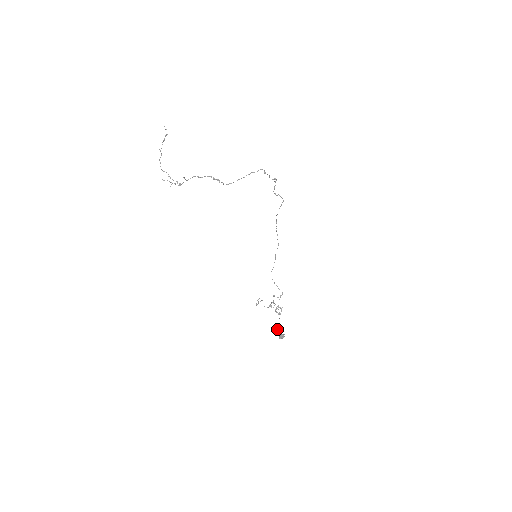
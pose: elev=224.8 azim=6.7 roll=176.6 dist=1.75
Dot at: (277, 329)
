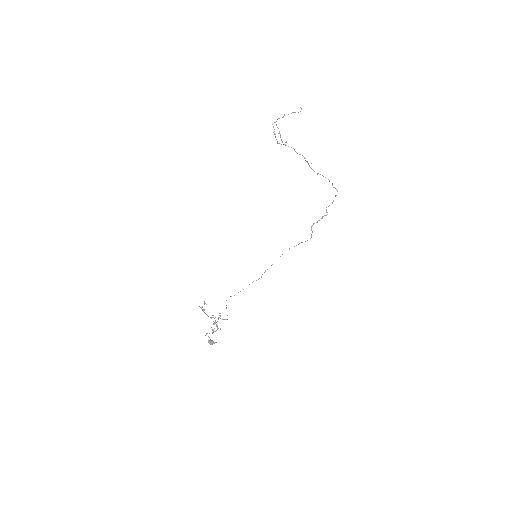
Dot at: (208, 336)
